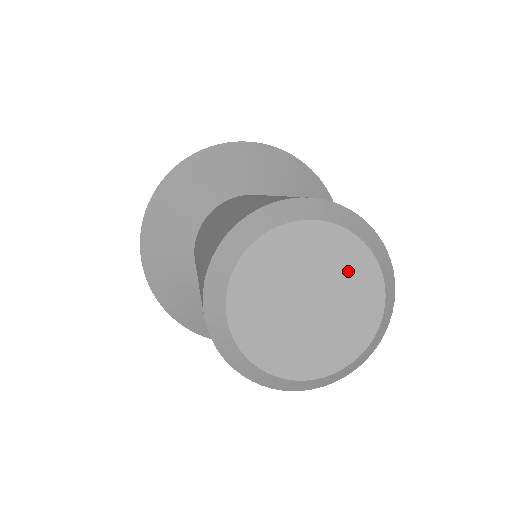
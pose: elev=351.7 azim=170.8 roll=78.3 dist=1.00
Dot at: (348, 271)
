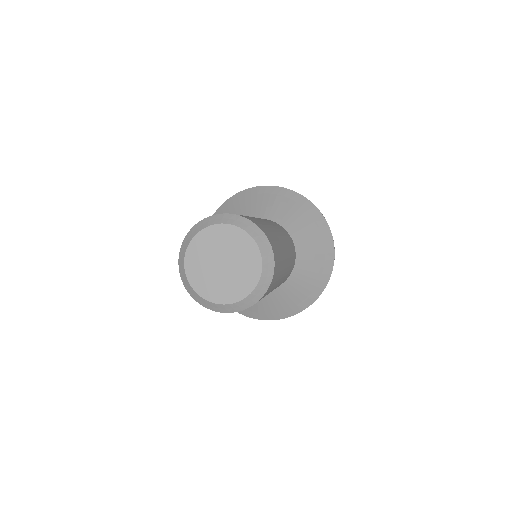
Dot at: (231, 241)
